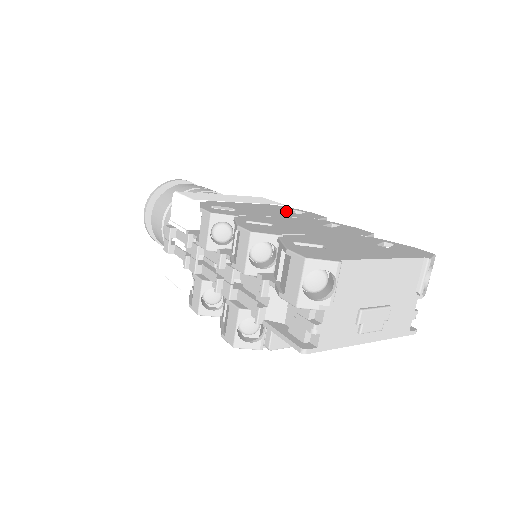
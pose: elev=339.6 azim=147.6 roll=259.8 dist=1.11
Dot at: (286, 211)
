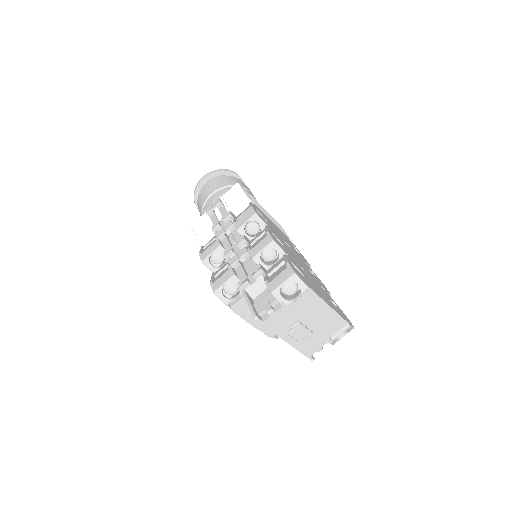
Dot at: (292, 245)
